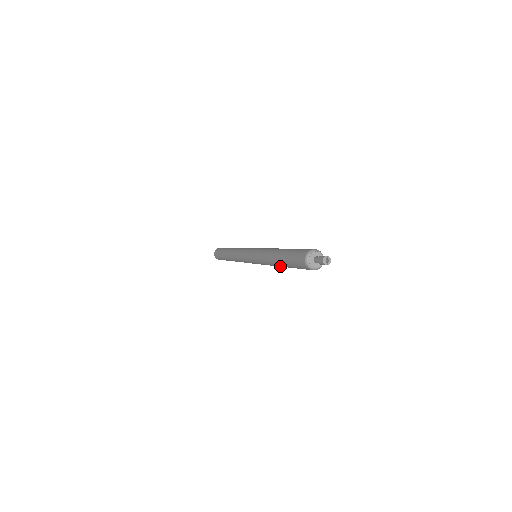
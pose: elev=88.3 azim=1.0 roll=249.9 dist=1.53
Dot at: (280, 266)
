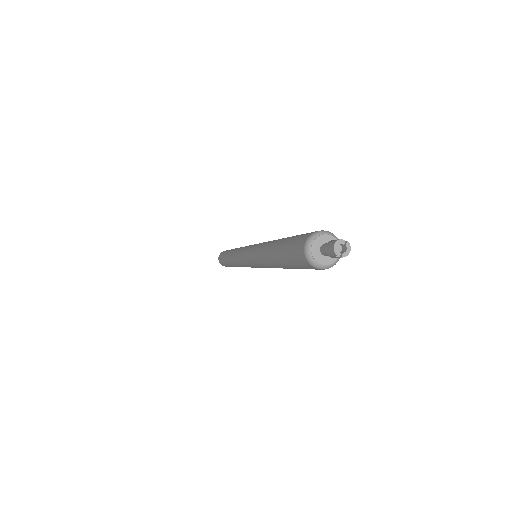
Dot at: (274, 264)
